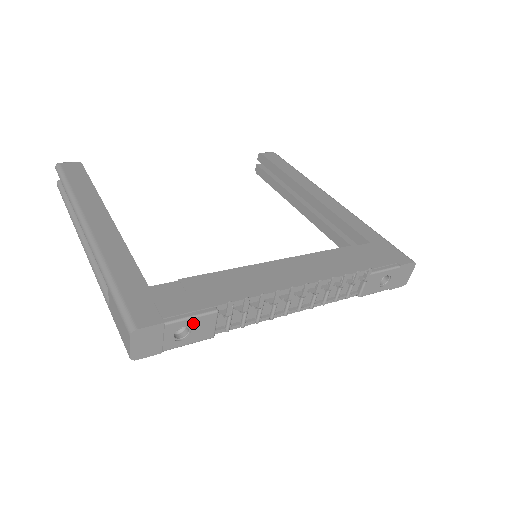
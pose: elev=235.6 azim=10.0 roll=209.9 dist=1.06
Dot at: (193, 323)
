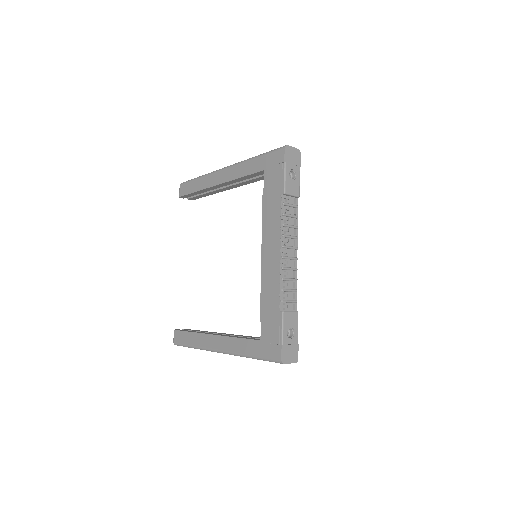
Dot at: (286, 327)
